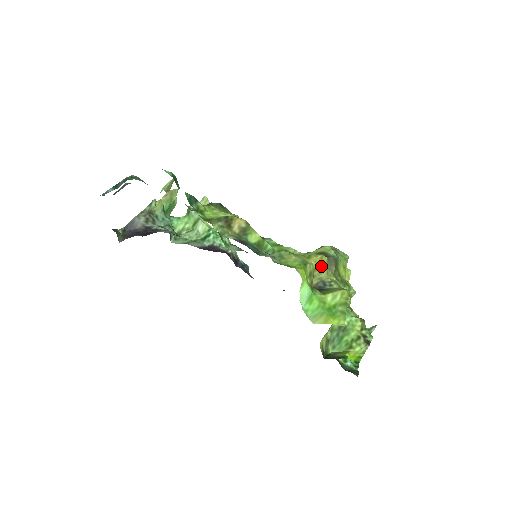
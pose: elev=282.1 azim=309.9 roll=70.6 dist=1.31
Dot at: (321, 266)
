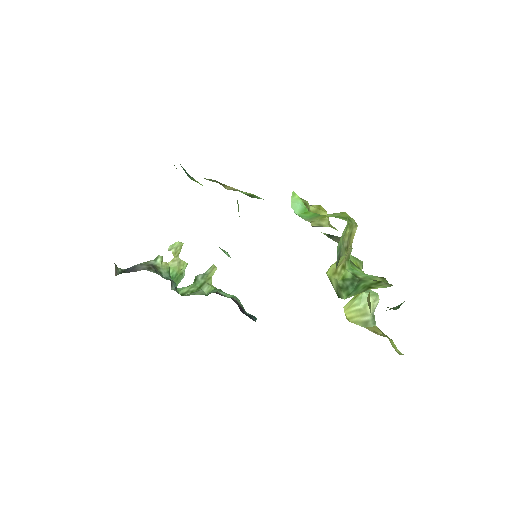
Dot at: (319, 213)
